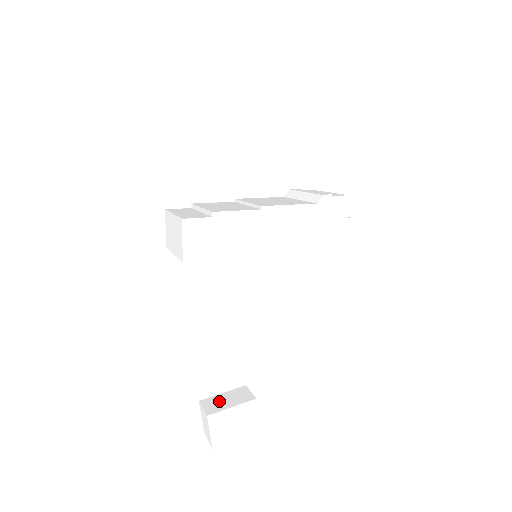
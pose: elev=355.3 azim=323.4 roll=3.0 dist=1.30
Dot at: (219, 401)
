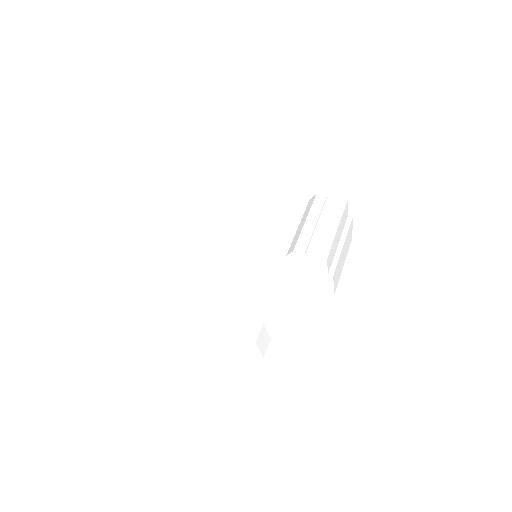
Dot at: (236, 327)
